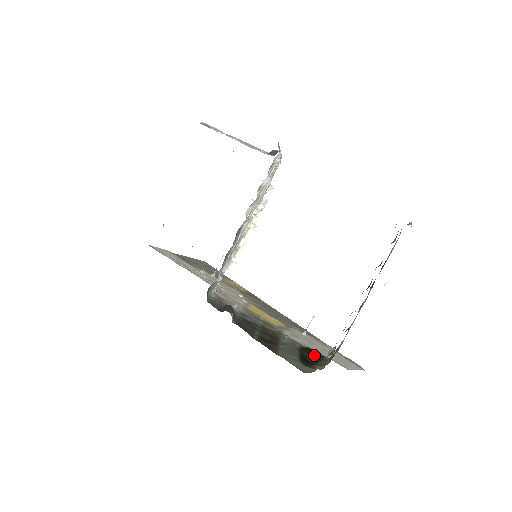
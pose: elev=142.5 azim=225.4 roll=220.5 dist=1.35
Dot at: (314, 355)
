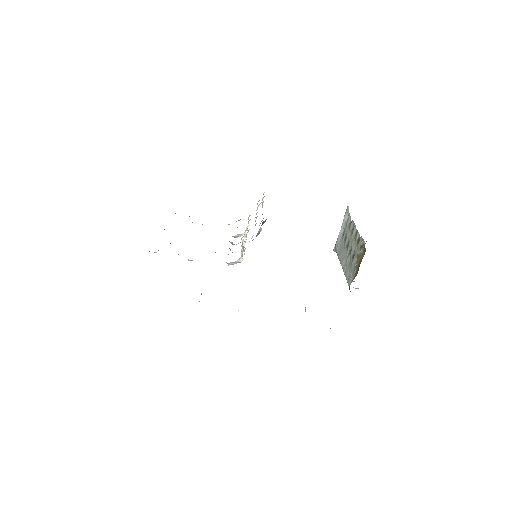
Dot at: occluded
